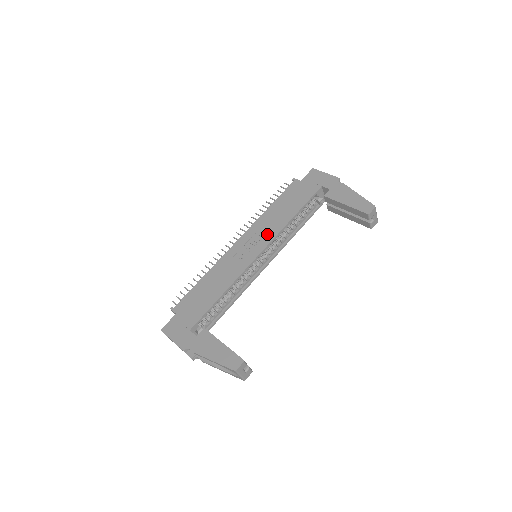
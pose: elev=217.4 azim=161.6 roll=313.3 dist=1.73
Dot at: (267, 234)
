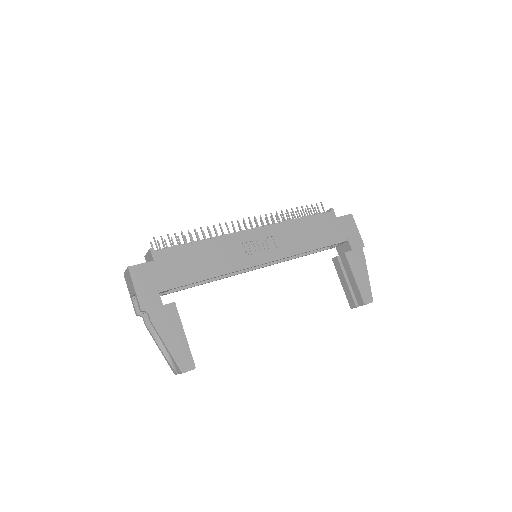
Dot at: (282, 248)
